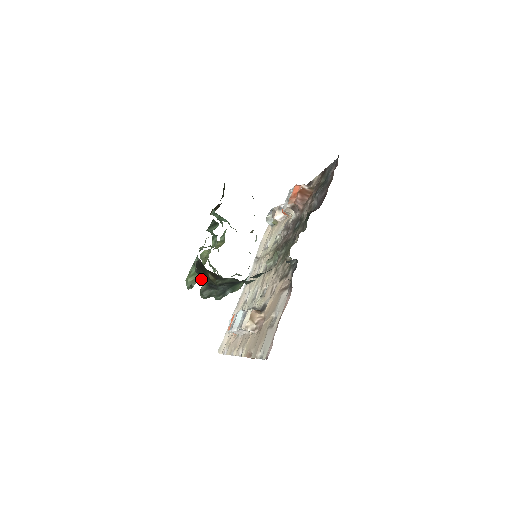
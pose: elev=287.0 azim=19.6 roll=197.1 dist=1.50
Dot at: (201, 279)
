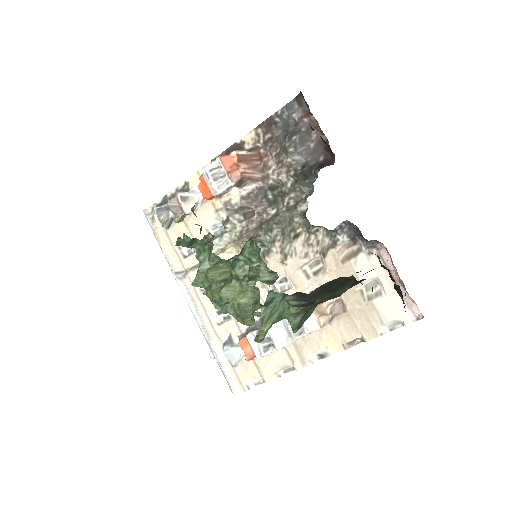
Dot at: (296, 311)
